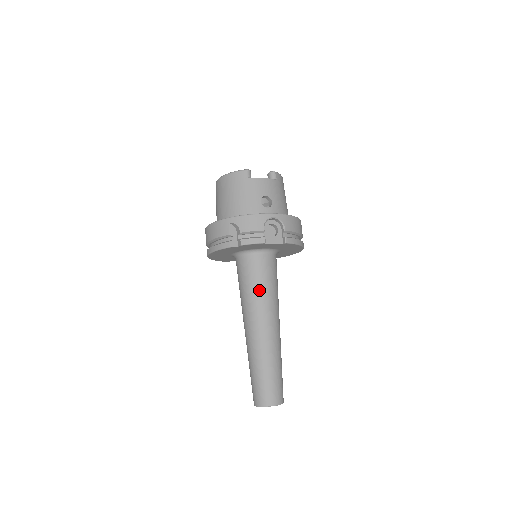
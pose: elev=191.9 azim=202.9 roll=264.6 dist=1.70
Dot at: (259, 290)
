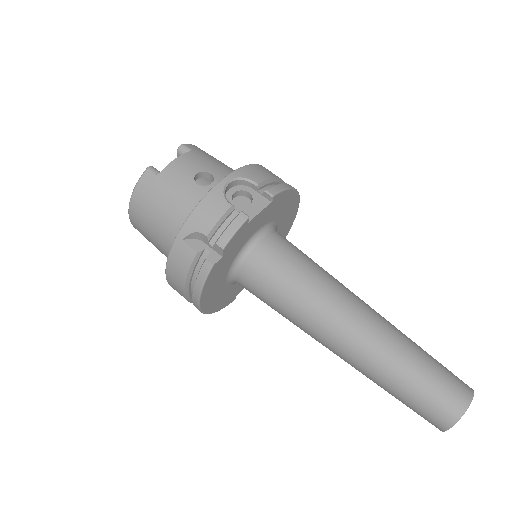
Dot at: (299, 285)
